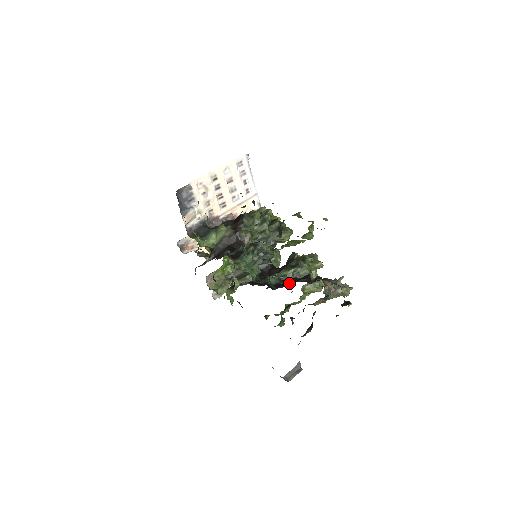
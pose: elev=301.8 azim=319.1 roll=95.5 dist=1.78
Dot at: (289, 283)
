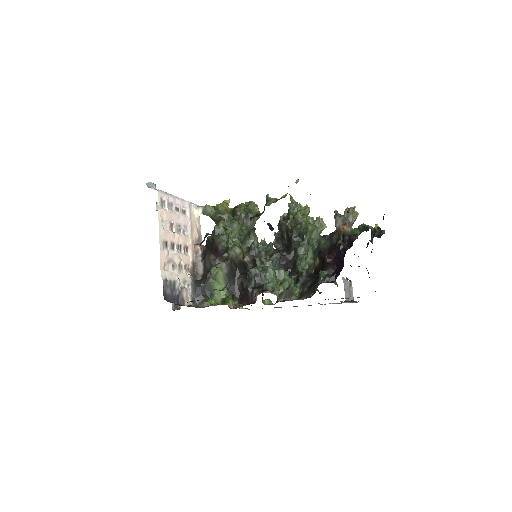
Dot at: (334, 266)
